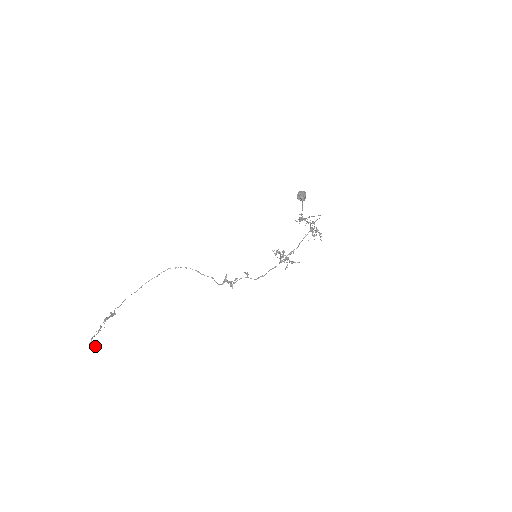
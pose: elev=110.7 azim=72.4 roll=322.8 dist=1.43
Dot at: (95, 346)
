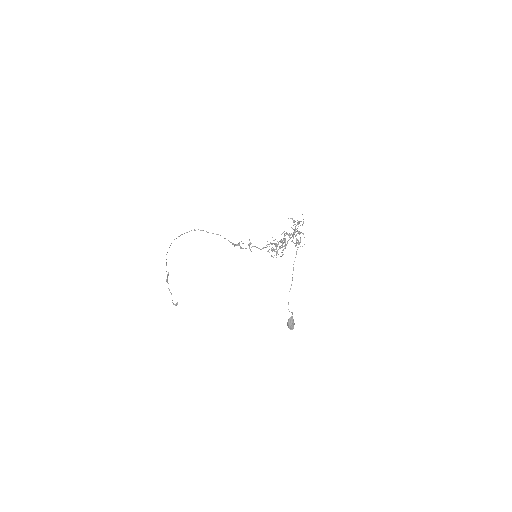
Dot at: (177, 304)
